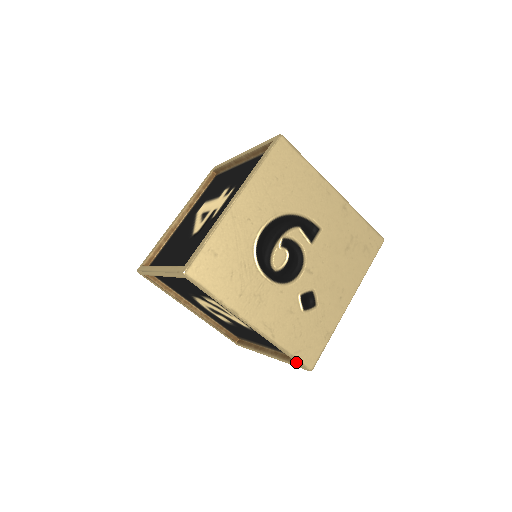
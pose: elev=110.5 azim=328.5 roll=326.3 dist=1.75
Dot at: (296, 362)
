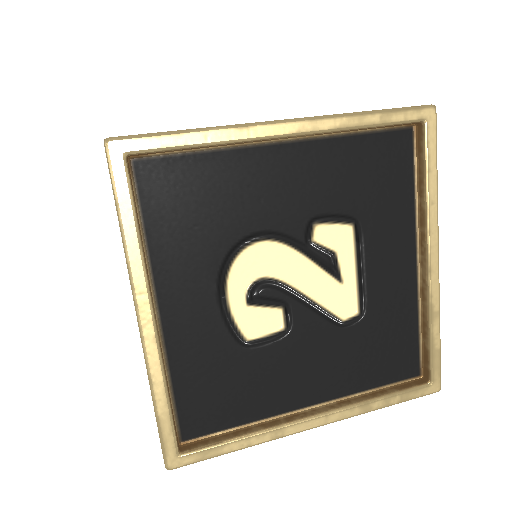
Dot at: (411, 385)
